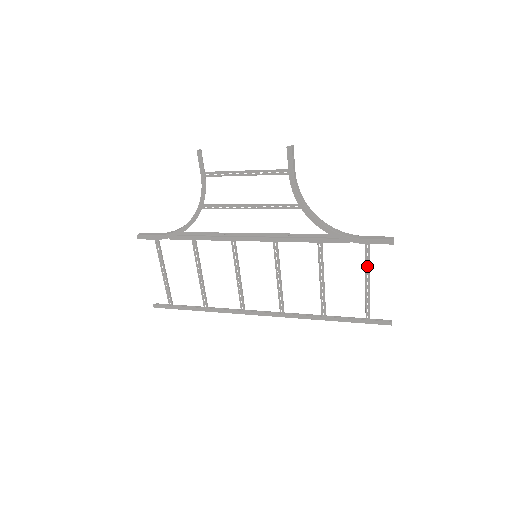
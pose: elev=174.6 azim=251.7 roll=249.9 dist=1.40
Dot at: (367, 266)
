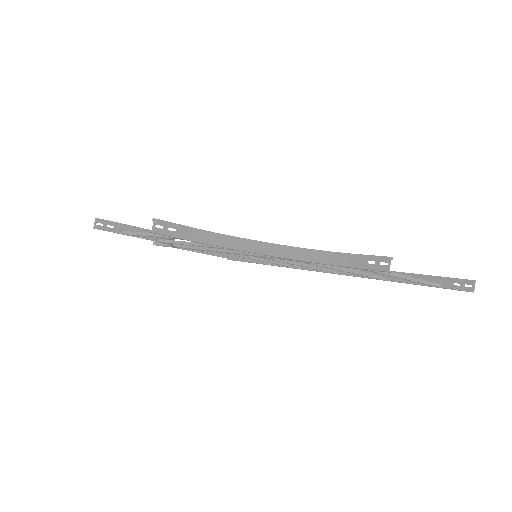
Dot at: (382, 274)
